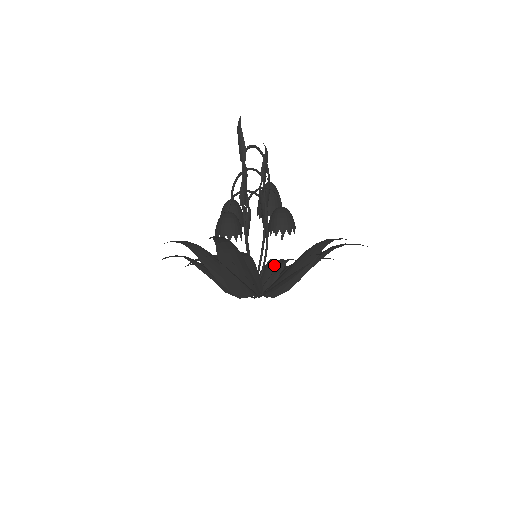
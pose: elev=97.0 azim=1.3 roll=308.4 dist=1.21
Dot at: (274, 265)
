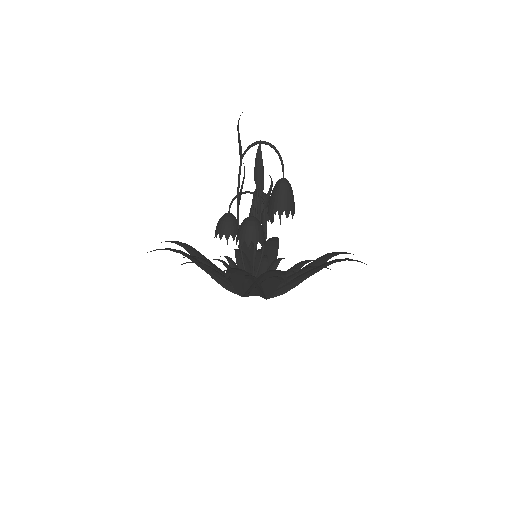
Dot at: occluded
